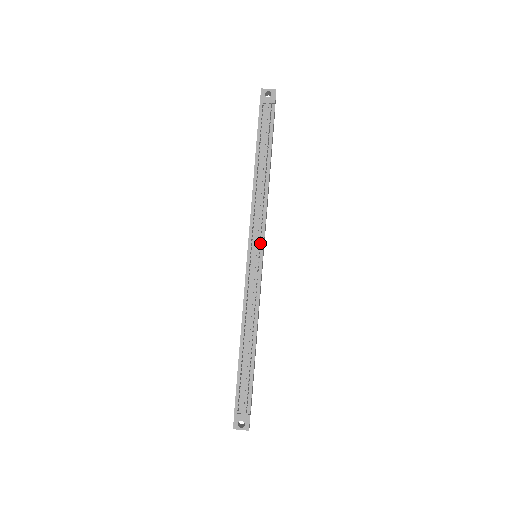
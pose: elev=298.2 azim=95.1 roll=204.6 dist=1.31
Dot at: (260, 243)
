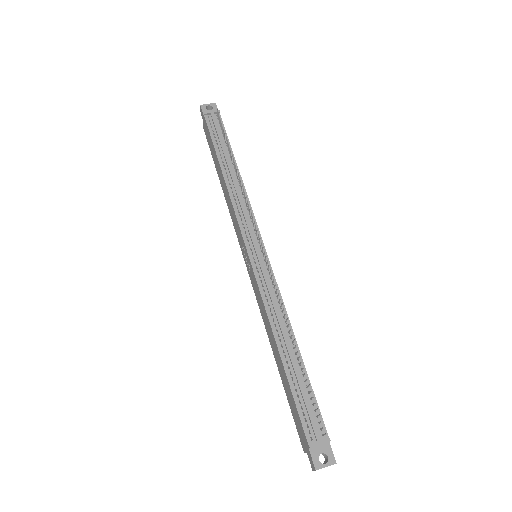
Dot at: (257, 237)
